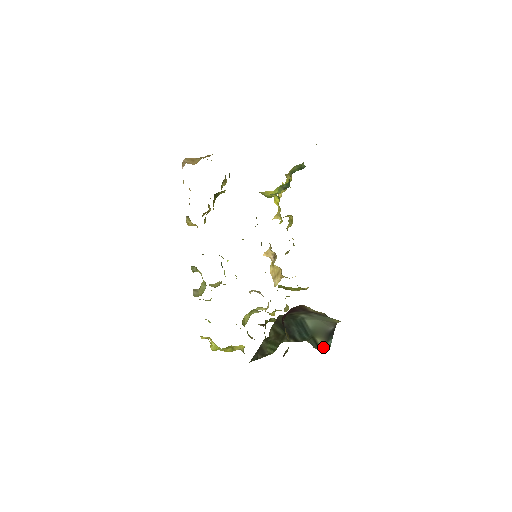
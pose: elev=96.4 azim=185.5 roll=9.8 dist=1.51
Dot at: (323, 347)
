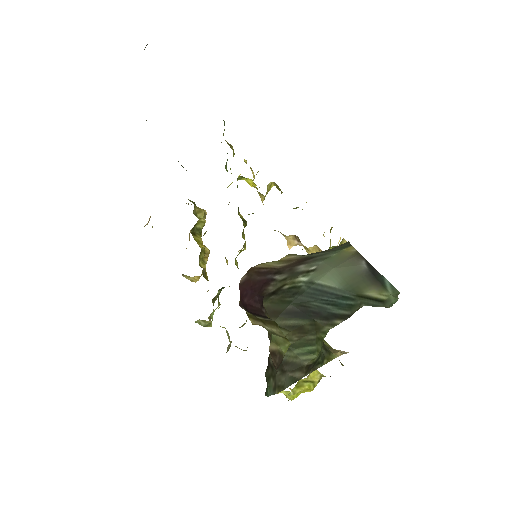
Dot at: (393, 298)
